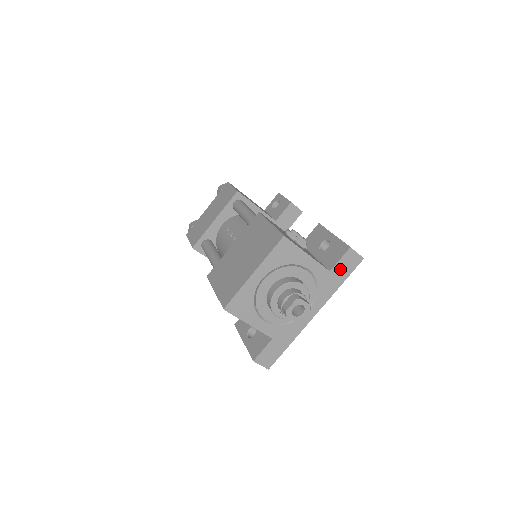
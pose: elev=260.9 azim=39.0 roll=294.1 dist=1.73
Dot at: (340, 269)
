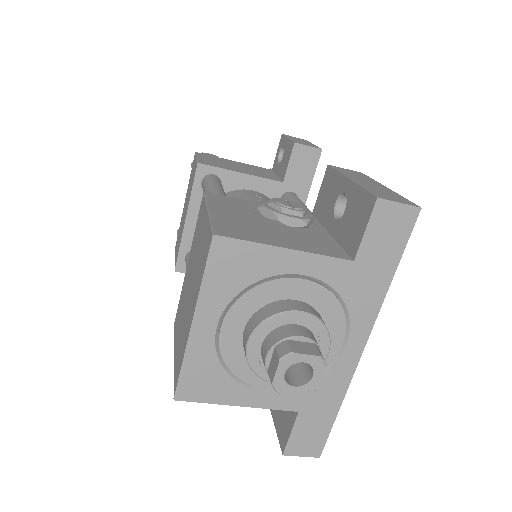
Dot at: (375, 248)
